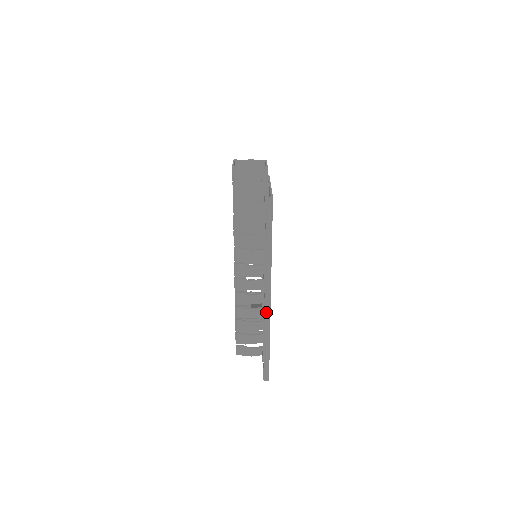
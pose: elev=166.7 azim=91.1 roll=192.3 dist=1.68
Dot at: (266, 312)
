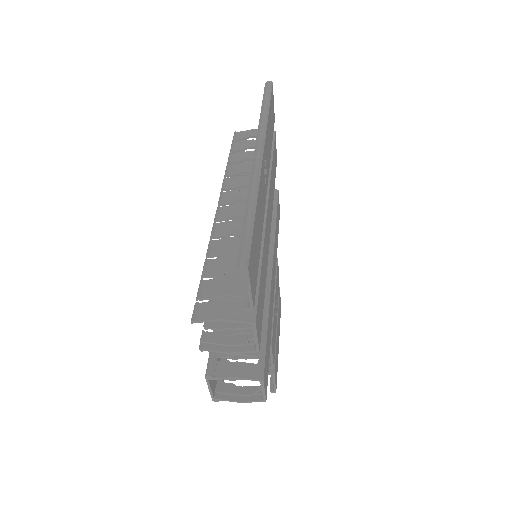
Dot at: (254, 164)
